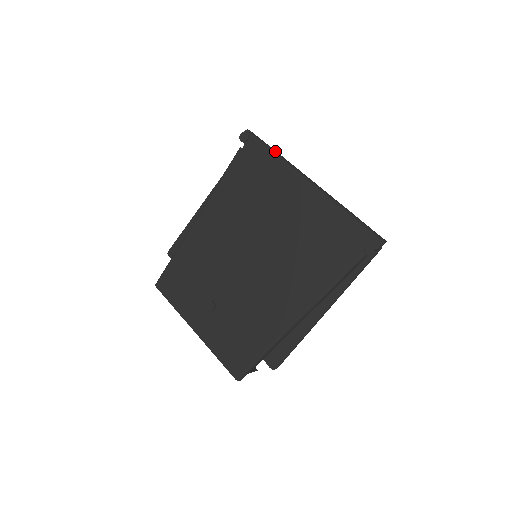
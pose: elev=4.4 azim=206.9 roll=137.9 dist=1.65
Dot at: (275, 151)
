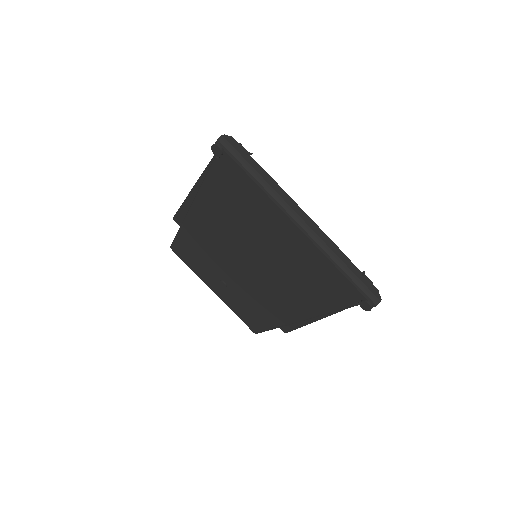
Dot at: (257, 173)
